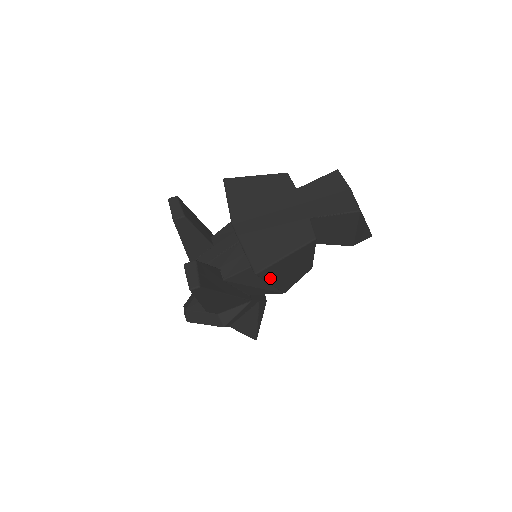
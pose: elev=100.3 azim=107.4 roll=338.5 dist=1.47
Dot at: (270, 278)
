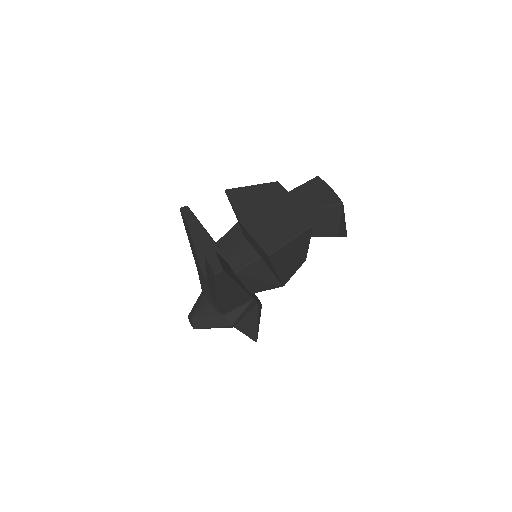
Dot at: (277, 263)
